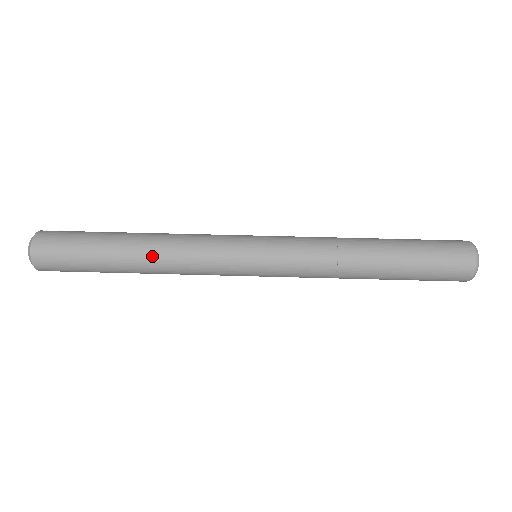
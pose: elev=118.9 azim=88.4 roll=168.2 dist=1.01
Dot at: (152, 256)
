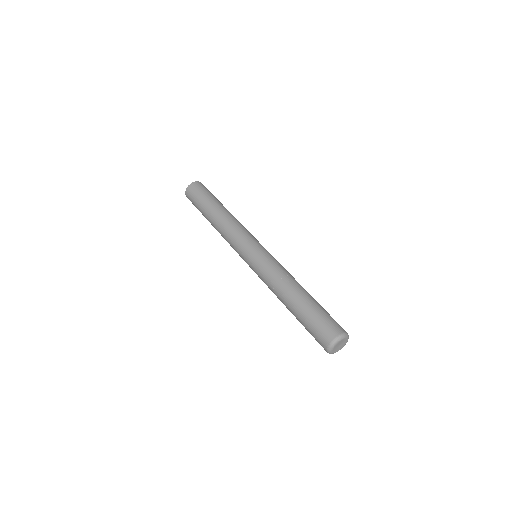
Dot at: (226, 215)
